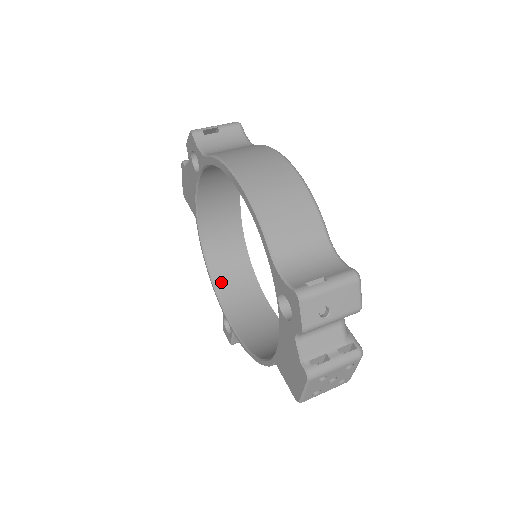
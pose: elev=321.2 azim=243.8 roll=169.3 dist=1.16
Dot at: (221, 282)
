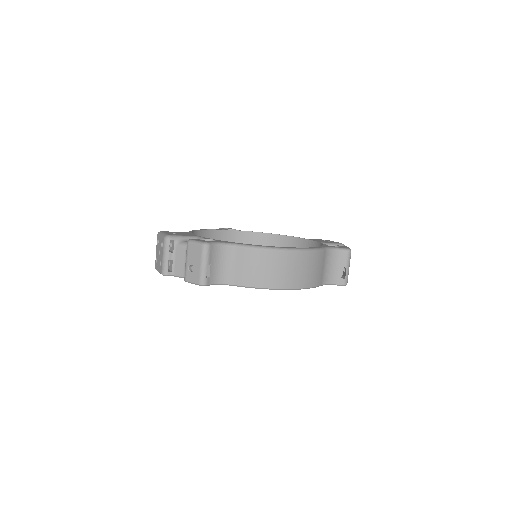
Dot at: occluded
